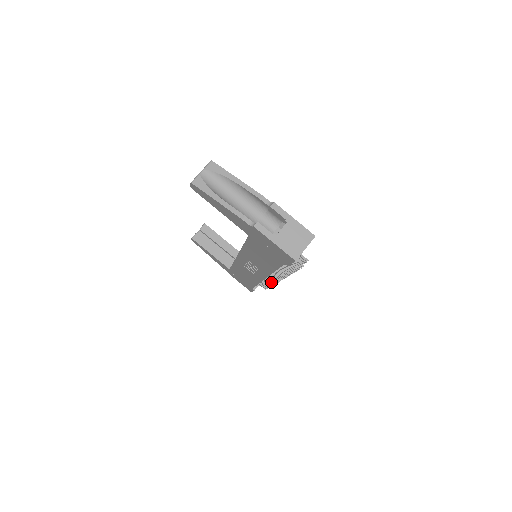
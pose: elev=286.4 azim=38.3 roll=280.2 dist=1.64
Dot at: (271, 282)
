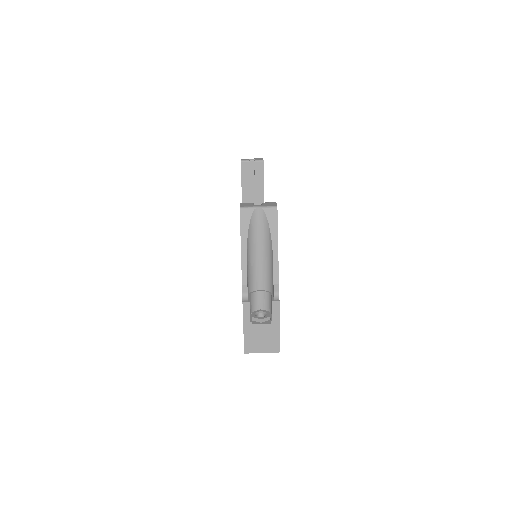
Dot at: occluded
